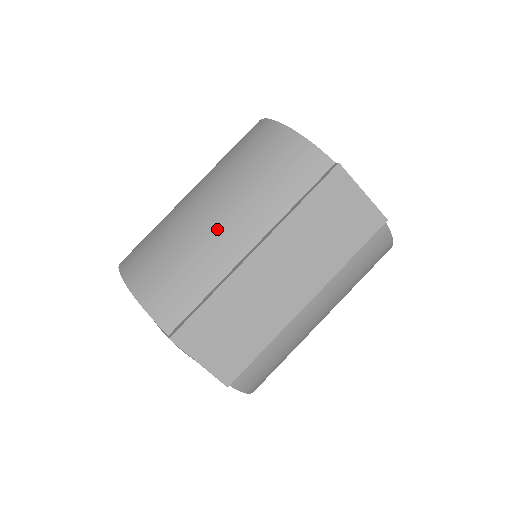
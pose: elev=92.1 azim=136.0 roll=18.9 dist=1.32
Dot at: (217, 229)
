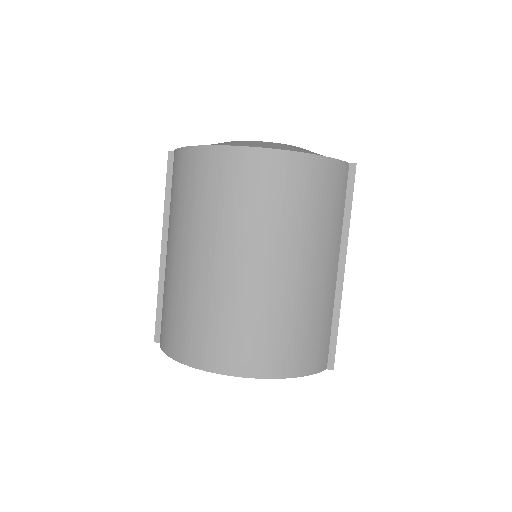
Dot at: (316, 279)
